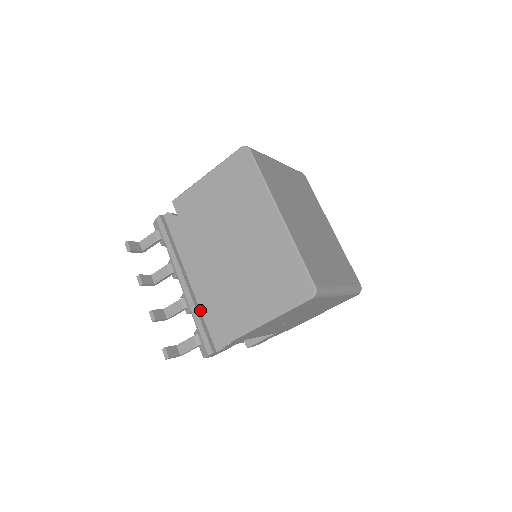
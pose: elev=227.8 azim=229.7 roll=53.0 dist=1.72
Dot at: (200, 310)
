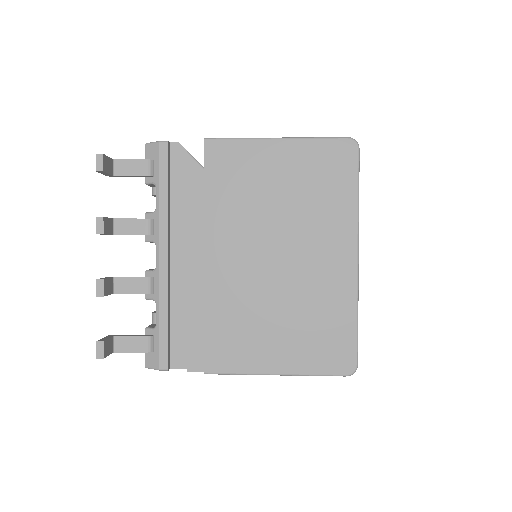
Dot at: (170, 304)
